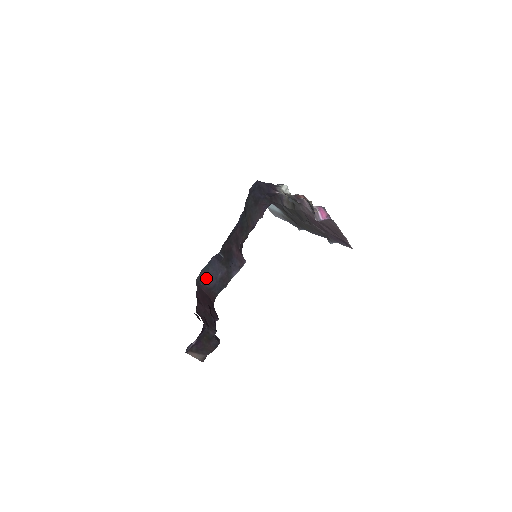
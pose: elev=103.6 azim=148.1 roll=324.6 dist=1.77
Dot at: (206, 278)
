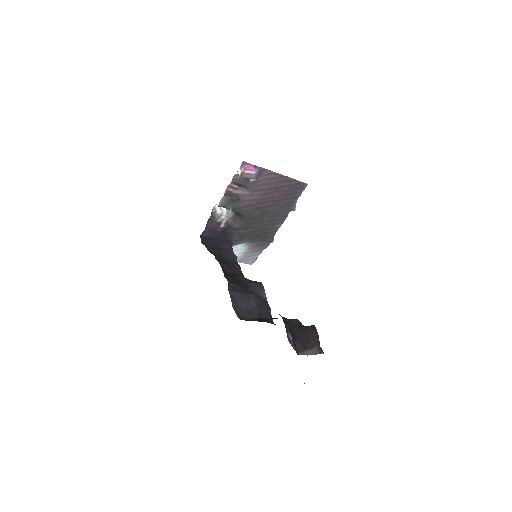
Dot at: (245, 313)
